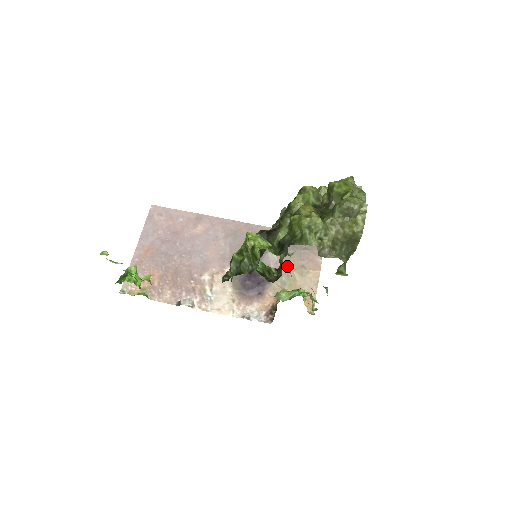
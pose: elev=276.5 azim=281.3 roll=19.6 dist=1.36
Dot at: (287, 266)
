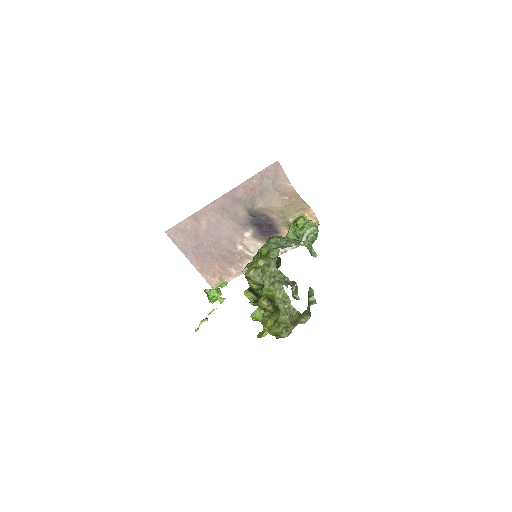
Dot at: (275, 208)
